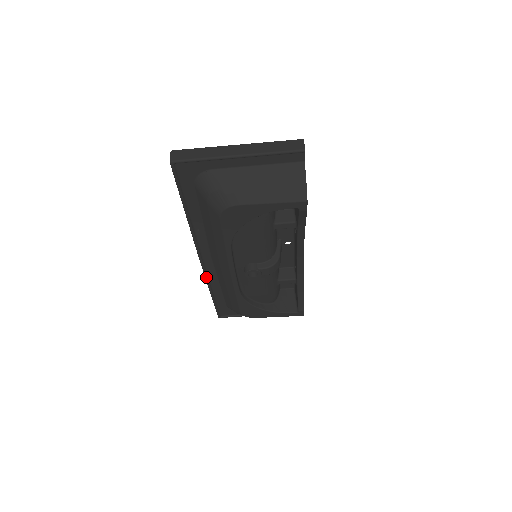
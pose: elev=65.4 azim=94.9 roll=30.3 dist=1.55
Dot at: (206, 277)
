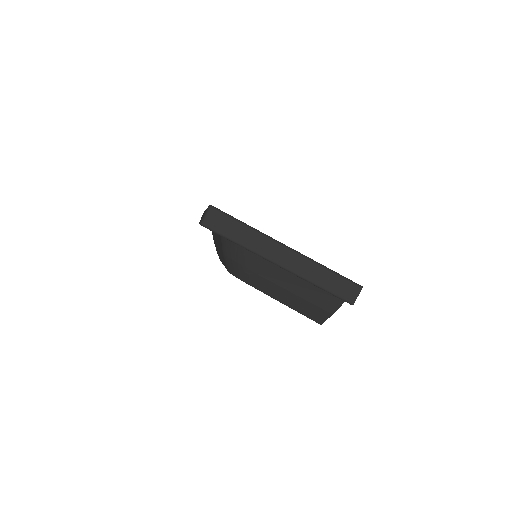
Dot at: occluded
